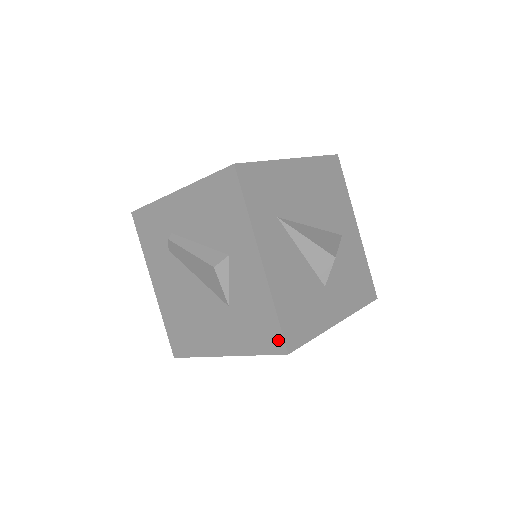
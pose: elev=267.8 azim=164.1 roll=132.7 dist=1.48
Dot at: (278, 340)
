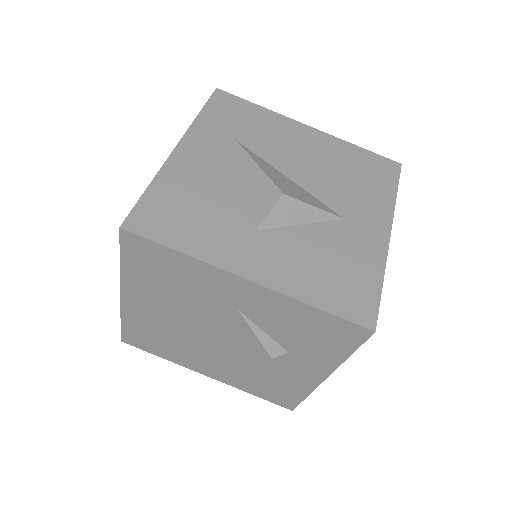
Dot at: occluded
